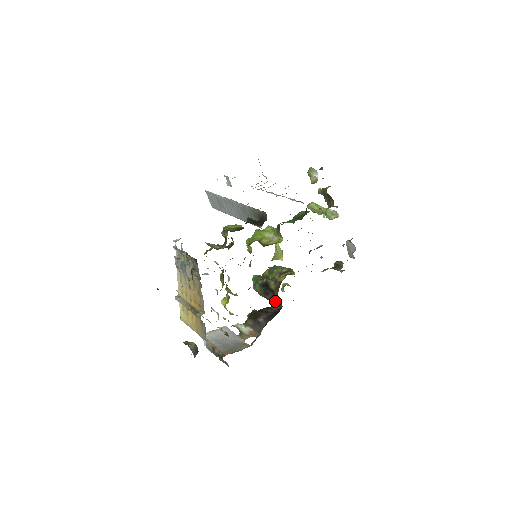
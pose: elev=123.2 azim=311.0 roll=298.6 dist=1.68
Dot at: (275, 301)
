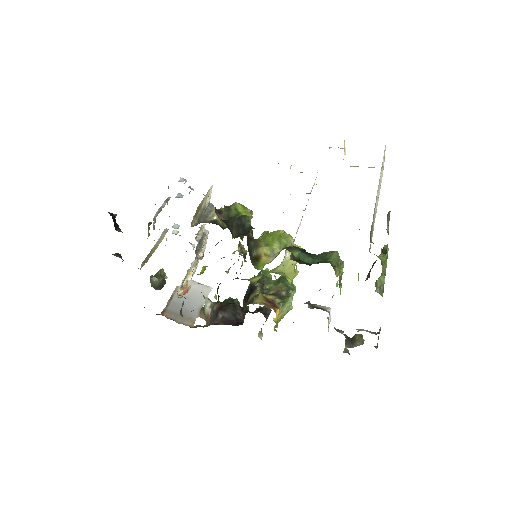
Dot at: occluded
